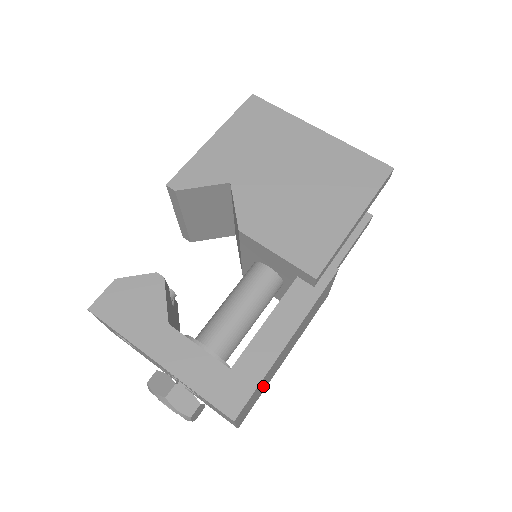
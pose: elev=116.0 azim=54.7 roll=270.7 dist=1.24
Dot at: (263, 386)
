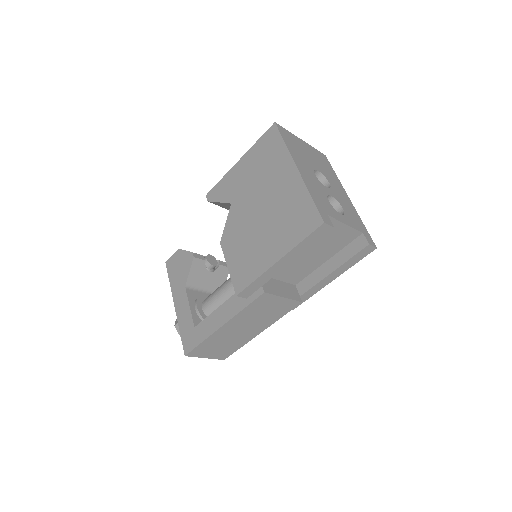
Dot at: (227, 344)
